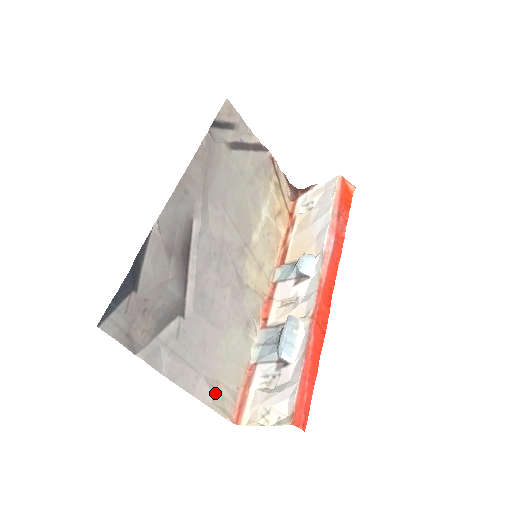
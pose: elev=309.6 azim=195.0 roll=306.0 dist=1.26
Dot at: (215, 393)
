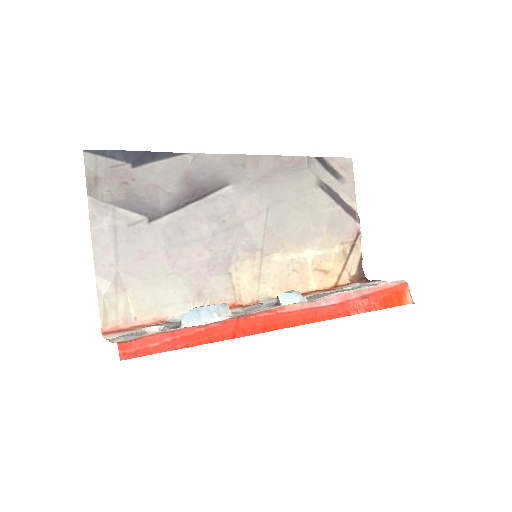
Dot at: (113, 293)
